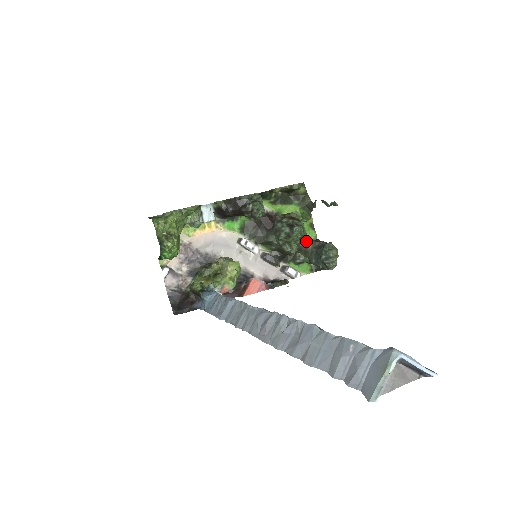
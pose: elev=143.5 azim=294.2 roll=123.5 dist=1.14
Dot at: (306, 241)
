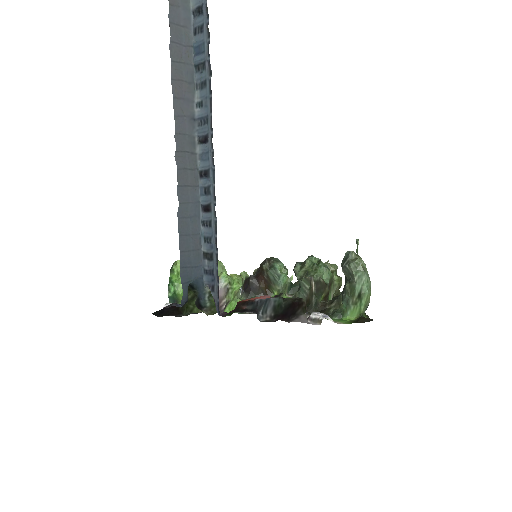
Dot at: occluded
